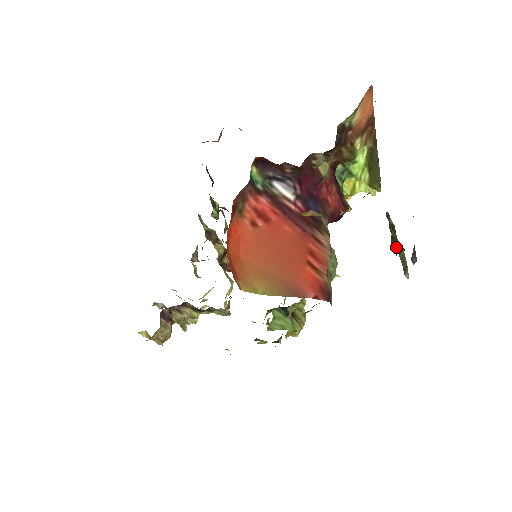
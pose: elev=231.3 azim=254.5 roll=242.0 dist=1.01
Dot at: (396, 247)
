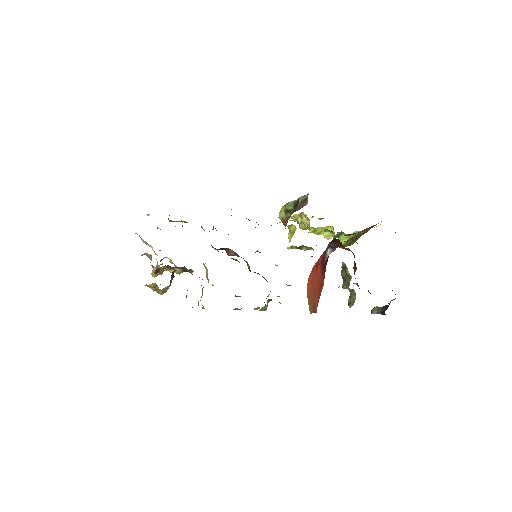
Dot at: (346, 287)
